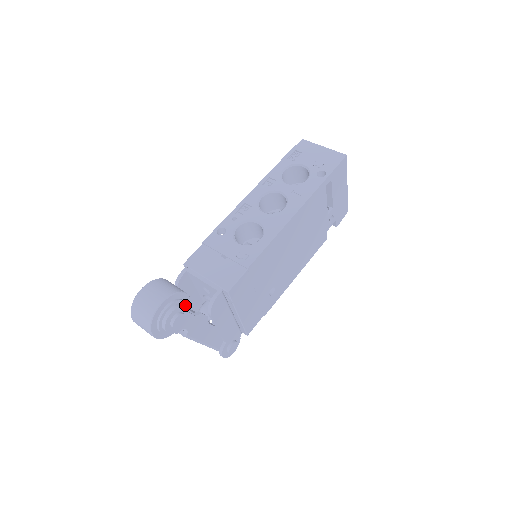
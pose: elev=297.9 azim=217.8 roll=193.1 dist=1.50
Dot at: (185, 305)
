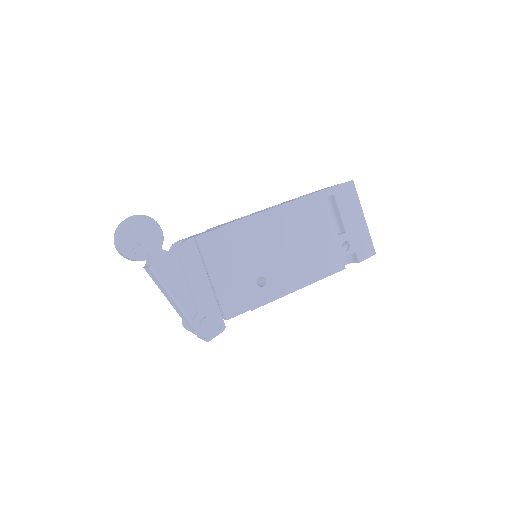
Dot at: (155, 234)
